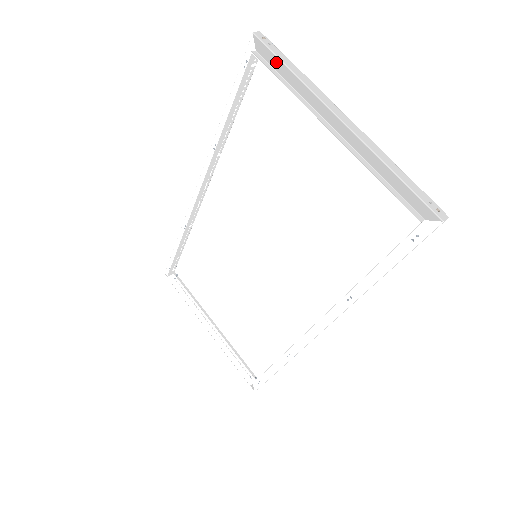
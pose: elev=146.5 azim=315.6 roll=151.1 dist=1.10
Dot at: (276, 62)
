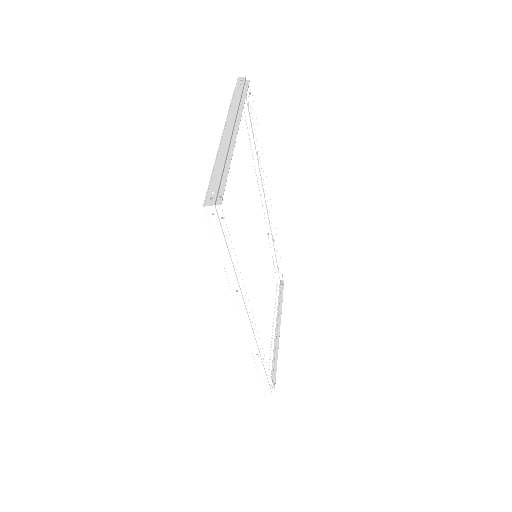
Dot at: occluded
